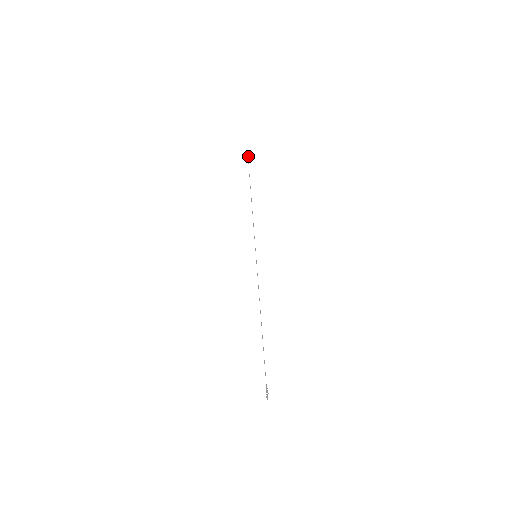
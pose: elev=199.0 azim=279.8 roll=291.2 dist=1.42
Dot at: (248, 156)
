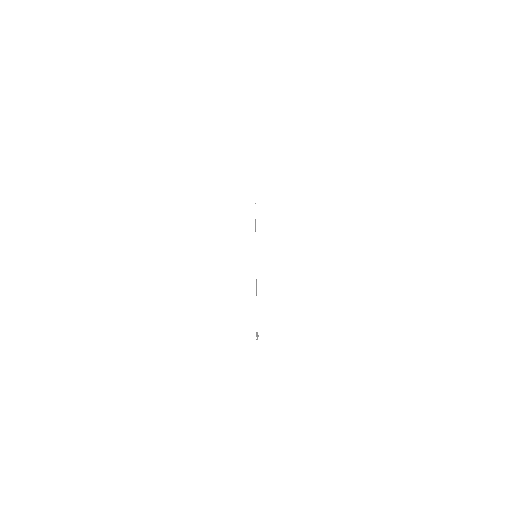
Dot at: (255, 203)
